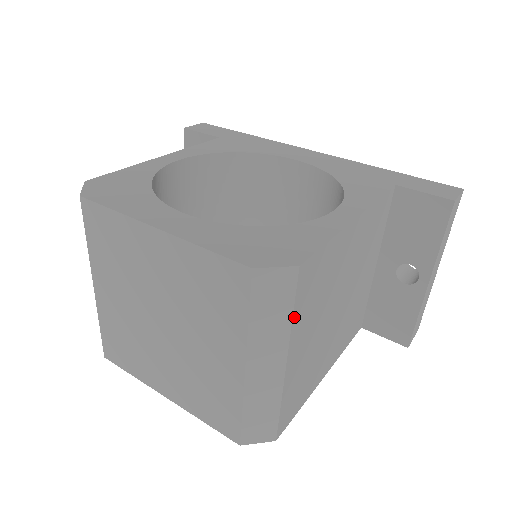
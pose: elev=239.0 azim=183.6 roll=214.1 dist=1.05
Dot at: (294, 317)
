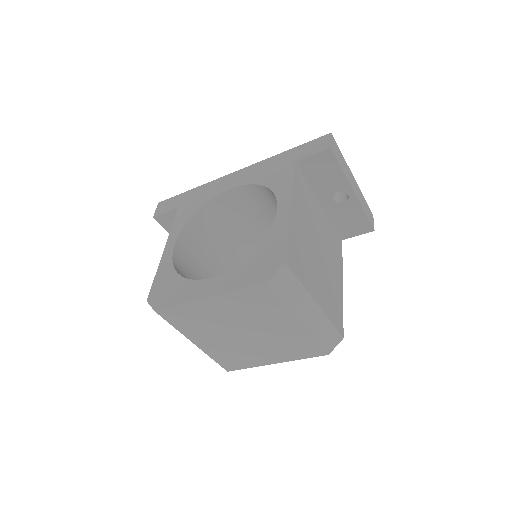
Dot at: (302, 282)
